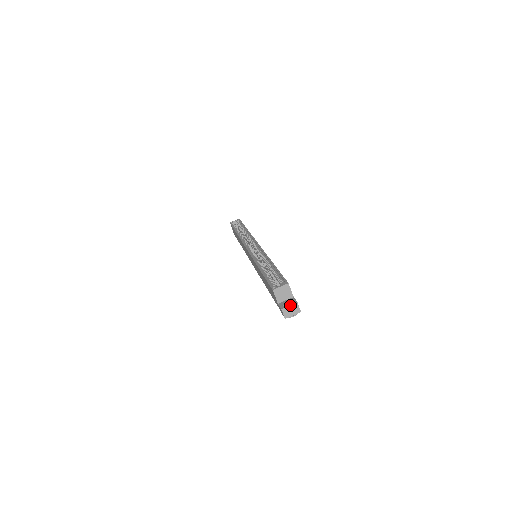
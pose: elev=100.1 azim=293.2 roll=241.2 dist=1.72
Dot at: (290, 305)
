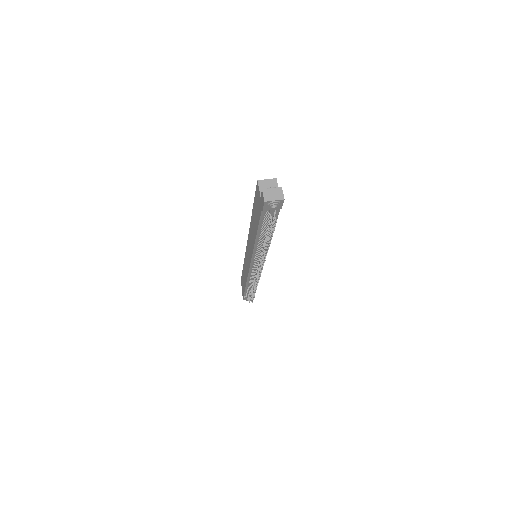
Dot at: (273, 188)
